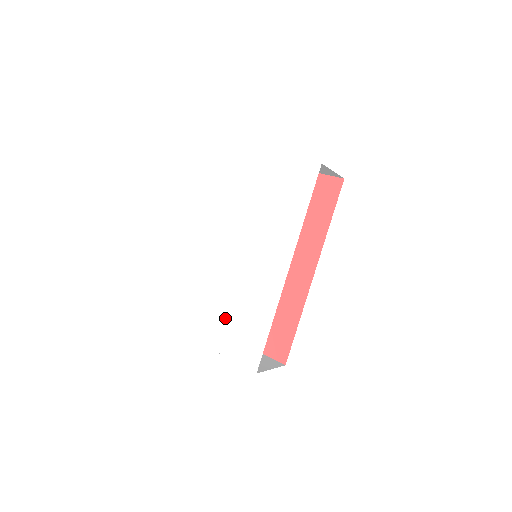
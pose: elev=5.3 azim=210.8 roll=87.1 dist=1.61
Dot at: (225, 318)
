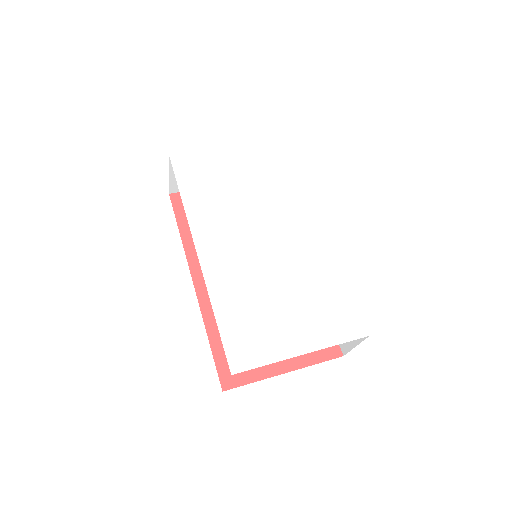
Dot at: (294, 310)
